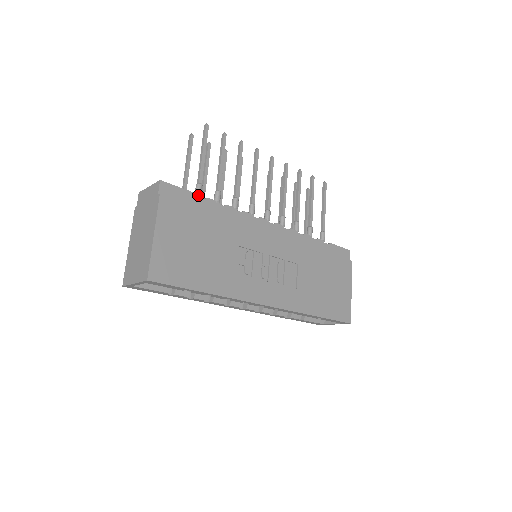
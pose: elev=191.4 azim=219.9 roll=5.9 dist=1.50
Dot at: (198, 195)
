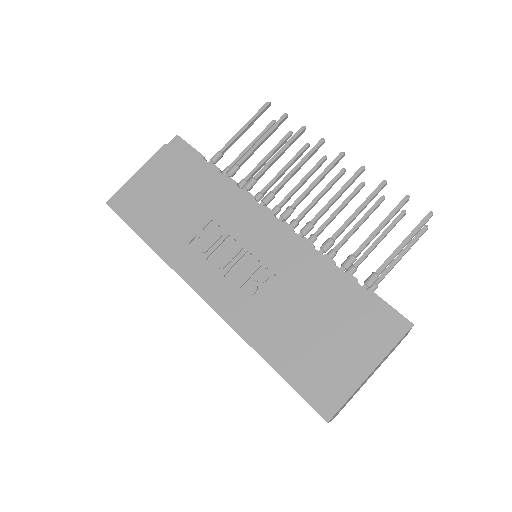
Dot at: (211, 161)
